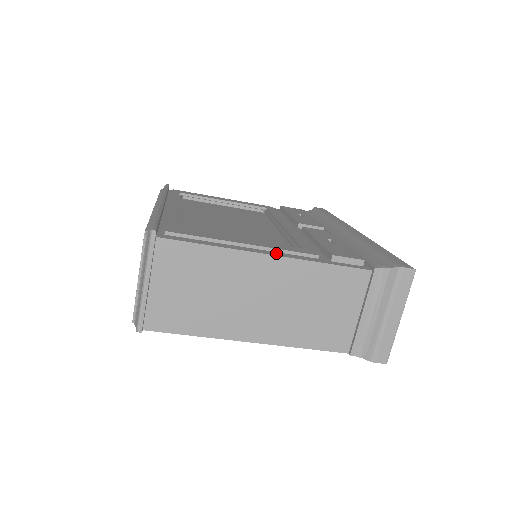
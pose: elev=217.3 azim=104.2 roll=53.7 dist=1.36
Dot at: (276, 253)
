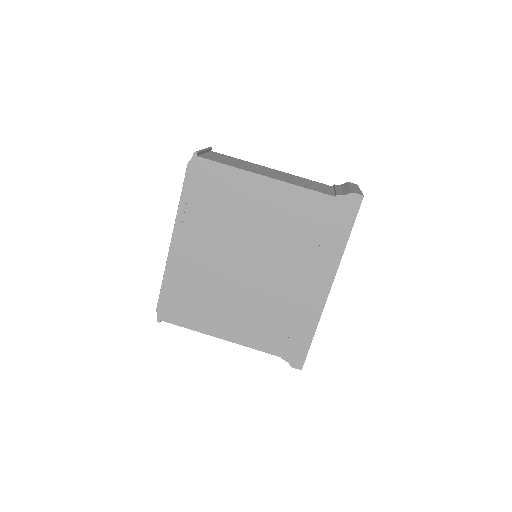
Dot at: occluded
